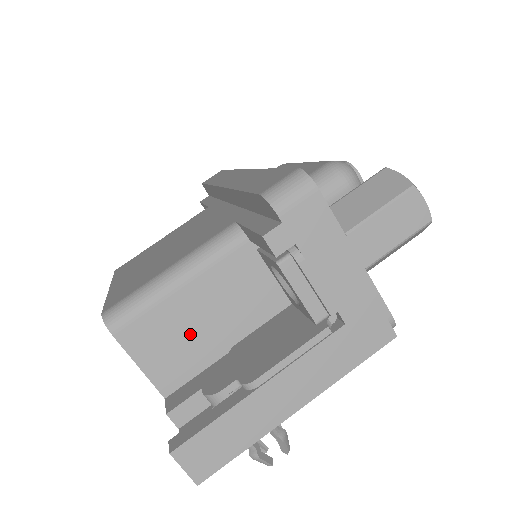
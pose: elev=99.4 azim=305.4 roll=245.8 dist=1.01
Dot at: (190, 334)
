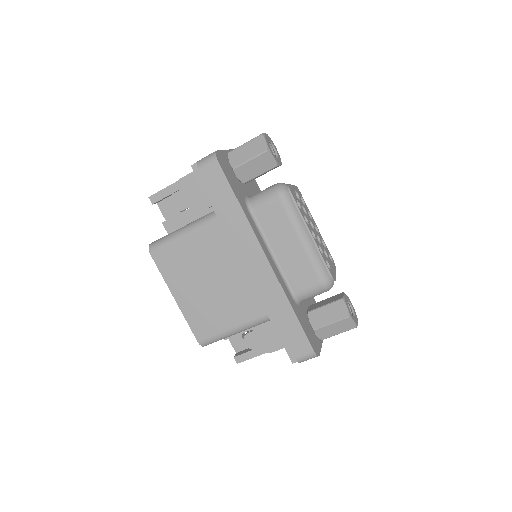
Dot at: occluded
